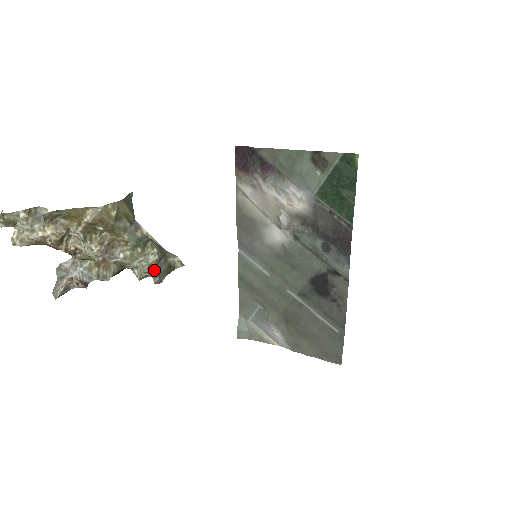
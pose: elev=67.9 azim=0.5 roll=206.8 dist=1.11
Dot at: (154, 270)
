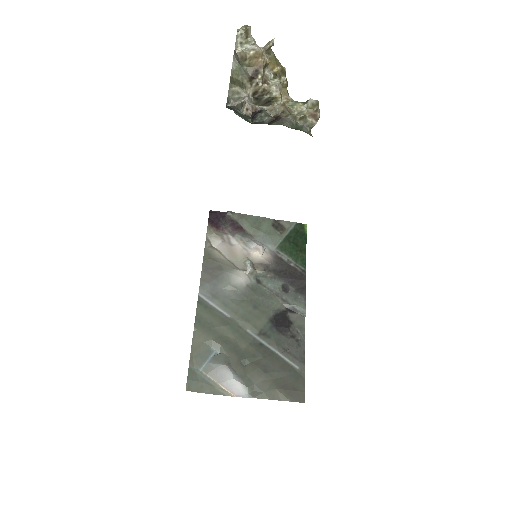
Dot at: (319, 110)
